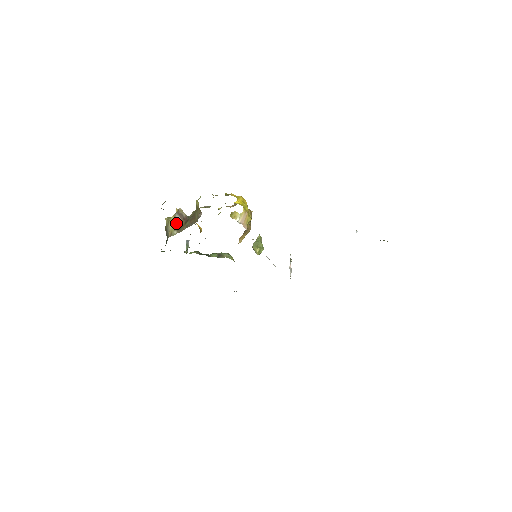
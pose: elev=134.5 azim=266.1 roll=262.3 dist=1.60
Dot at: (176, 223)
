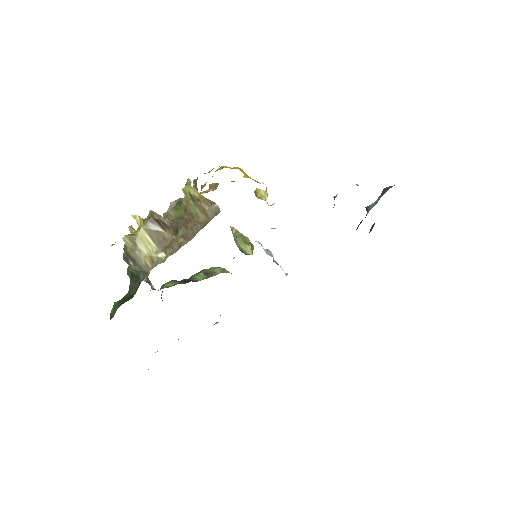
Dot at: (154, 239)
